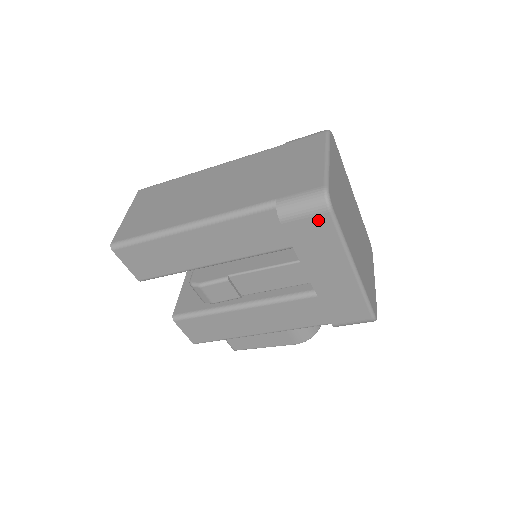
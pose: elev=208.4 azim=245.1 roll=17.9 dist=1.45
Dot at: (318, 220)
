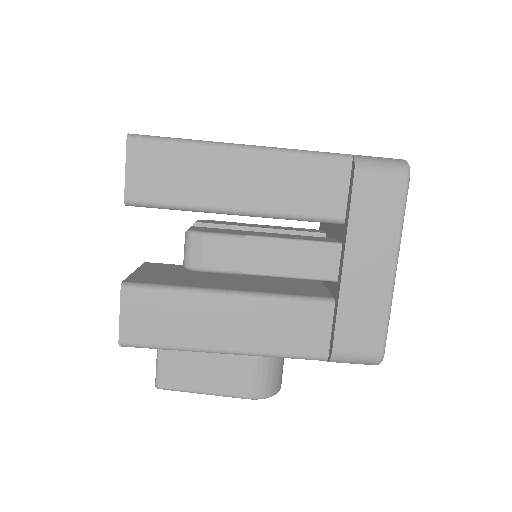
Dot at: (392, 184)
